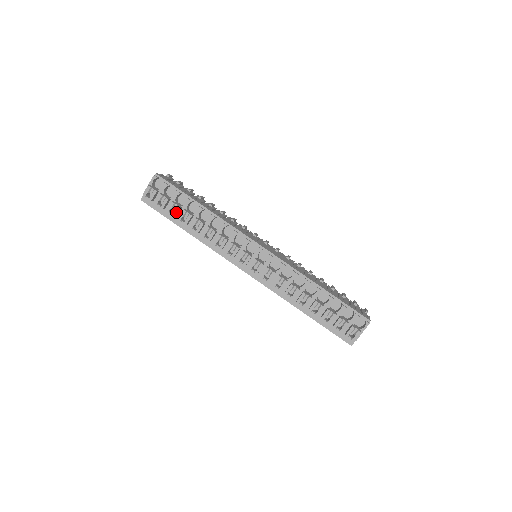
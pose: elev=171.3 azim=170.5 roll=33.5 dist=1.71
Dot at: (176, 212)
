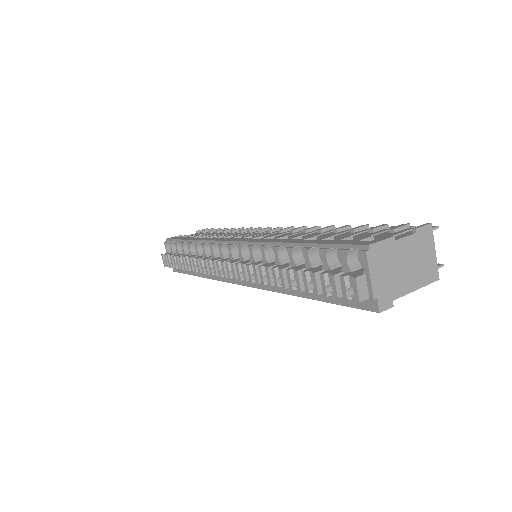
Dot at: (178, 263)
